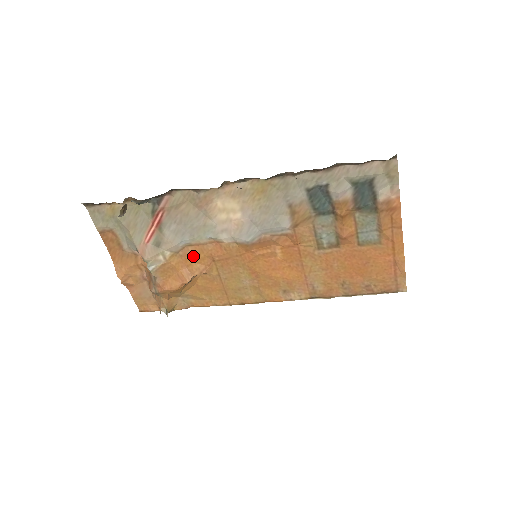
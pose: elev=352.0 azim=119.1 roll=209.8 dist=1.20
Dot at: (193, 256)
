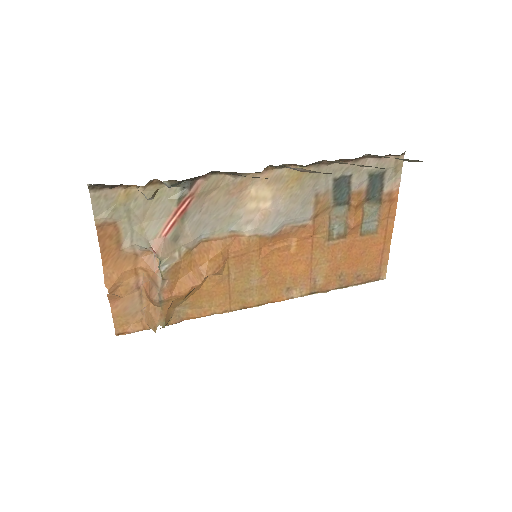
Dot at: (208, 253)
